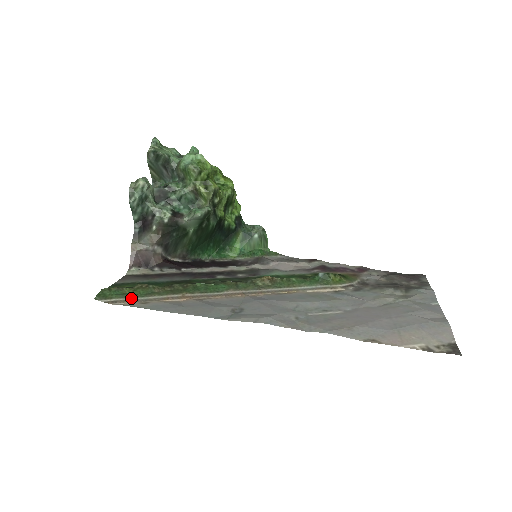
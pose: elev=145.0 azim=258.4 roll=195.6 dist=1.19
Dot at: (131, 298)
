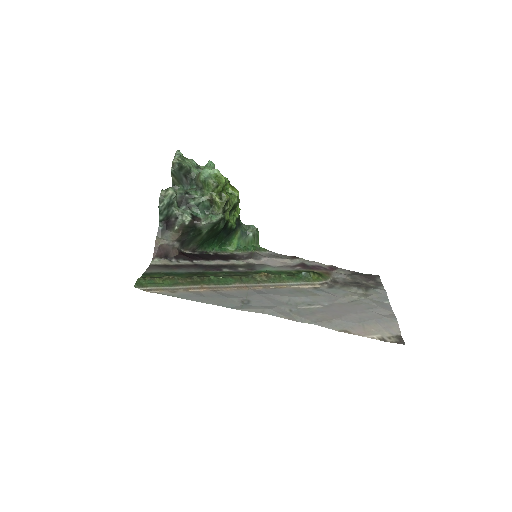
Dot at: (162, 287)
